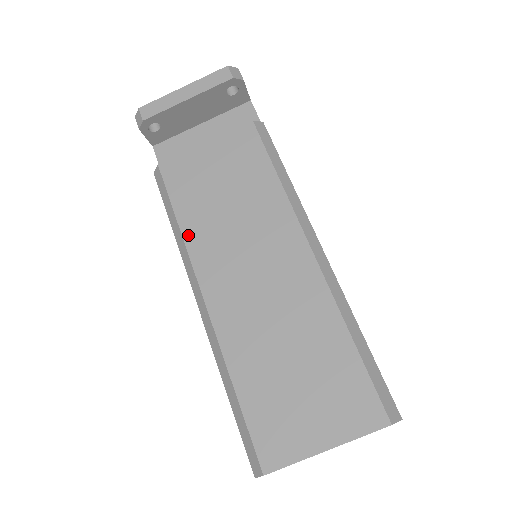
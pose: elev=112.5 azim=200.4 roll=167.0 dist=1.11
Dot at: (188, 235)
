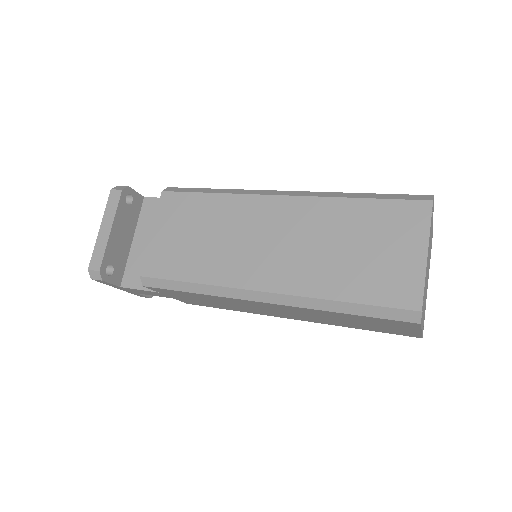
Dot at: (208, 279)
